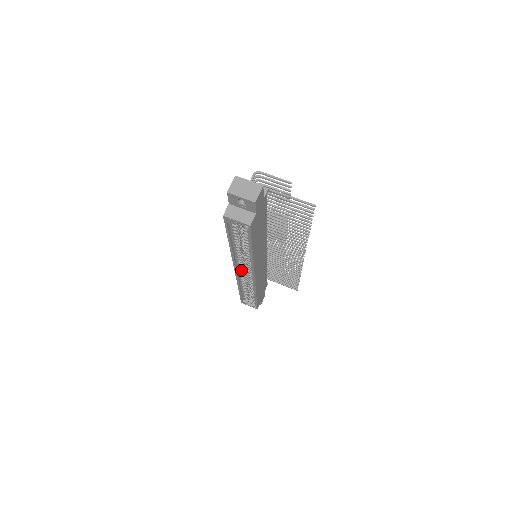
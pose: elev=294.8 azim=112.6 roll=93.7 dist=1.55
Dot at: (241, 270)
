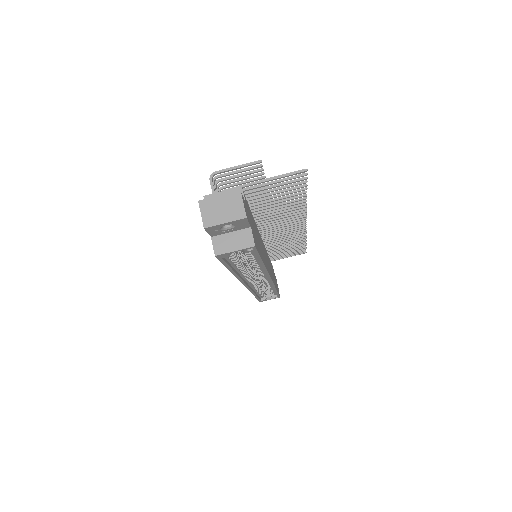
Dot at: (251, 282)
